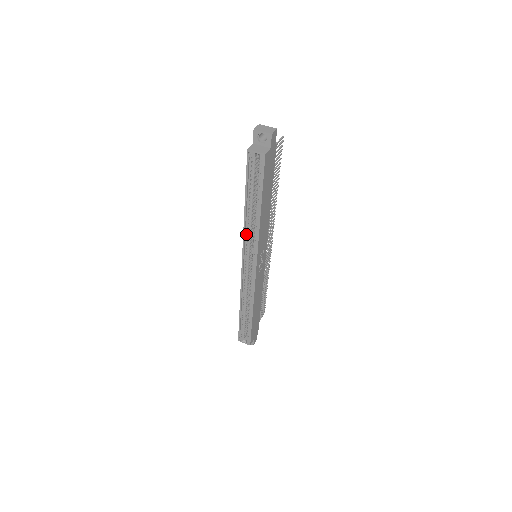
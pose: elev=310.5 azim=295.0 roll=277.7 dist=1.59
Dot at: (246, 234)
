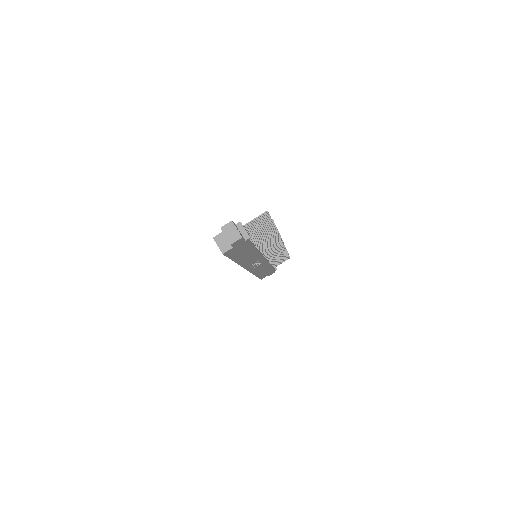
Dot at: occluded
